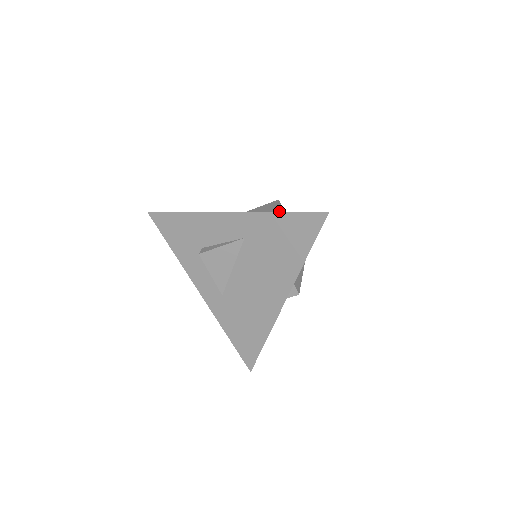
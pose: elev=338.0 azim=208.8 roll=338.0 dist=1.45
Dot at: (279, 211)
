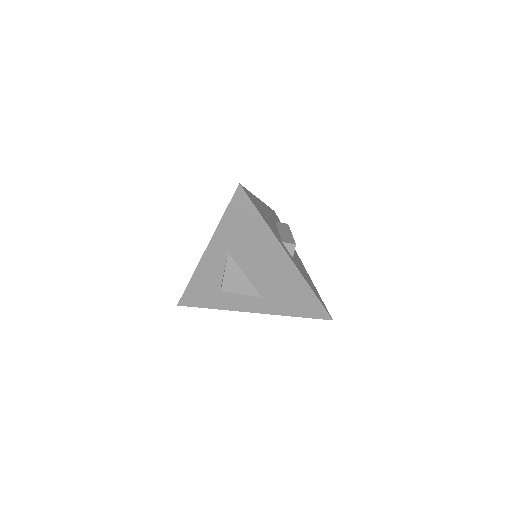
Dot at: occluded
